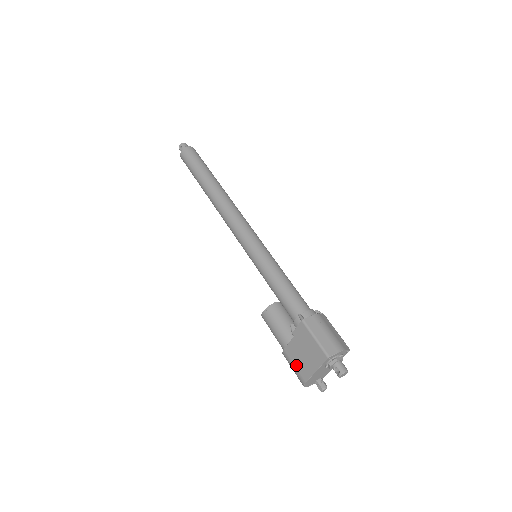
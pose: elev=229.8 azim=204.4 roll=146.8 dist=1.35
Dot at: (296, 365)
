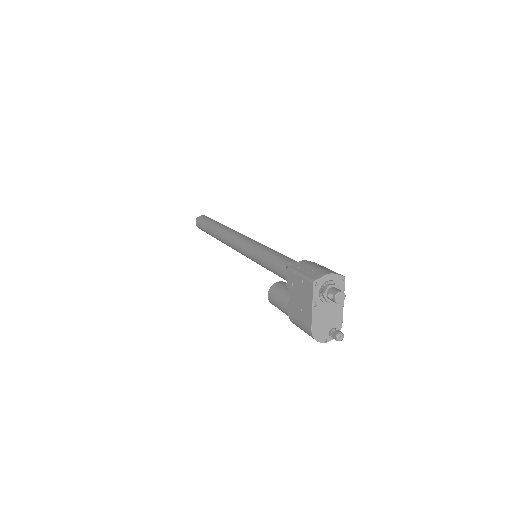
Dot at: (300, 319)
